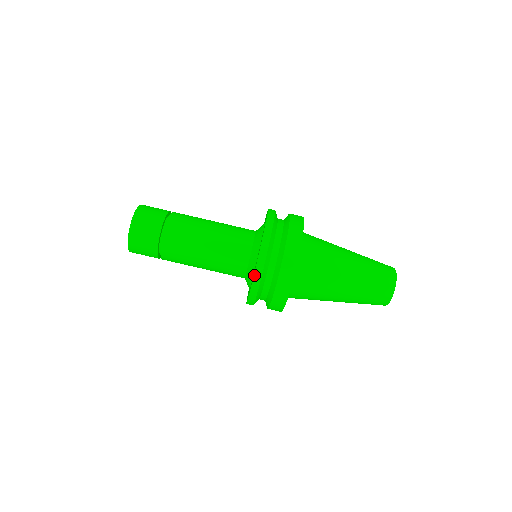
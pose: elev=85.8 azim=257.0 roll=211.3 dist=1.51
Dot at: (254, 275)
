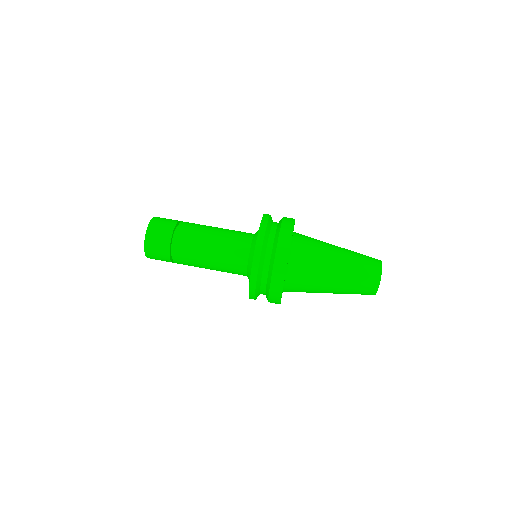
Dot at: (253, 257)
